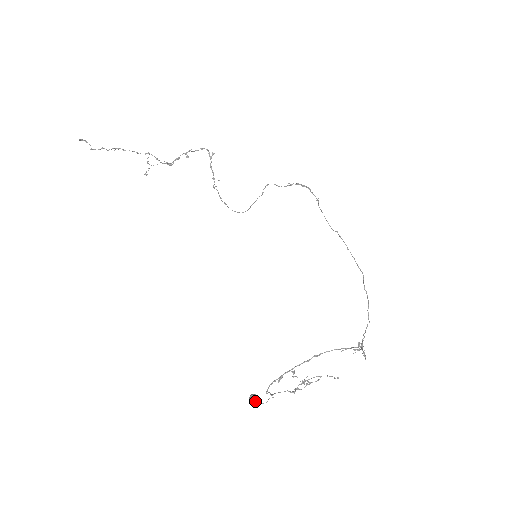
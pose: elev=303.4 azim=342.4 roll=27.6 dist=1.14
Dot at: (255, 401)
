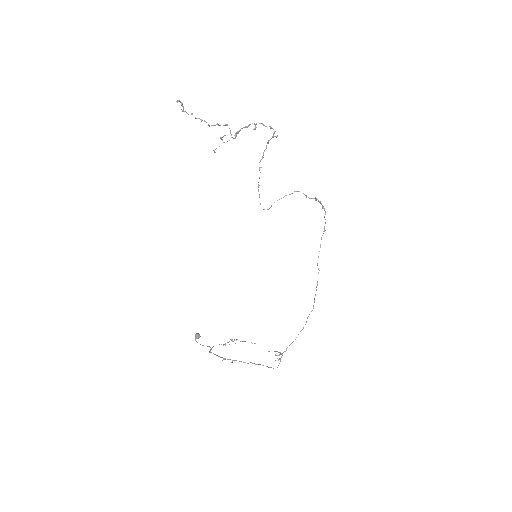
Dot at: occluded
